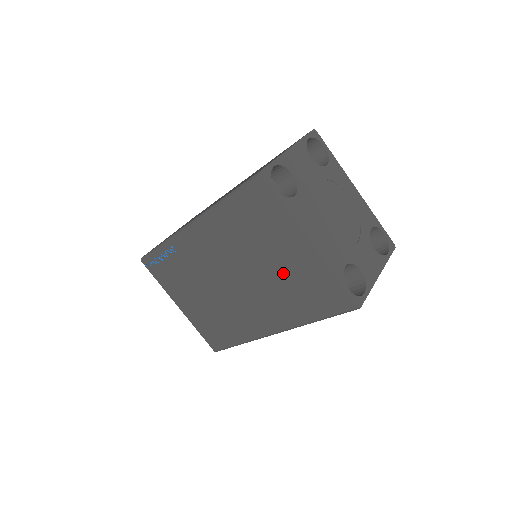
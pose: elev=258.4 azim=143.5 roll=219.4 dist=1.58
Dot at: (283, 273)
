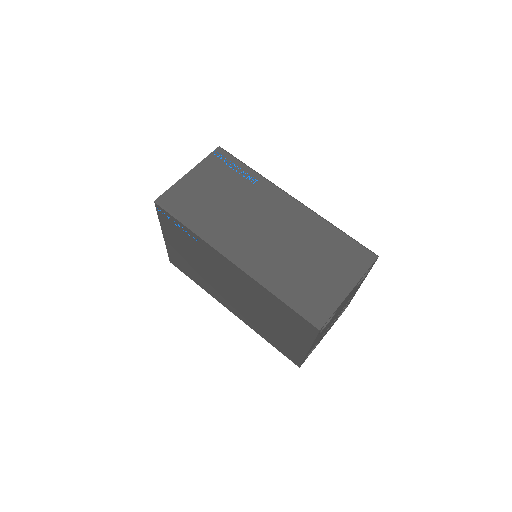
Dot at: (273, 329)
